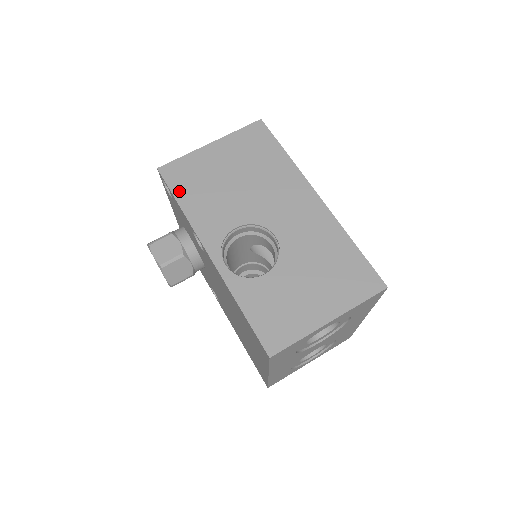
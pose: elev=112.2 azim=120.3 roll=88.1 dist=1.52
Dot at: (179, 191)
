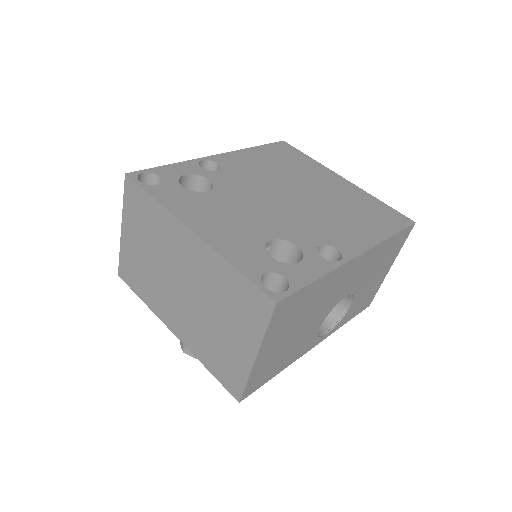
Dot at: (269, 378)
